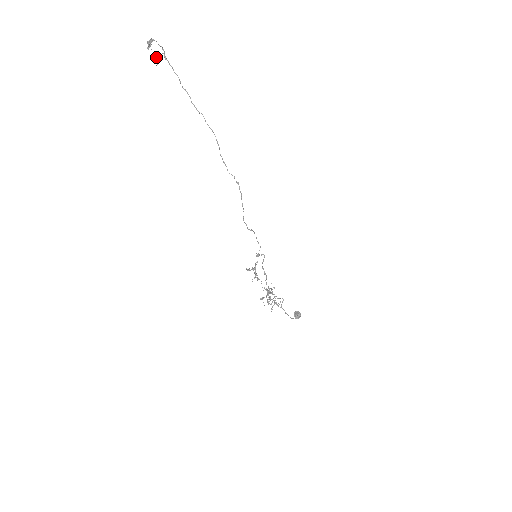
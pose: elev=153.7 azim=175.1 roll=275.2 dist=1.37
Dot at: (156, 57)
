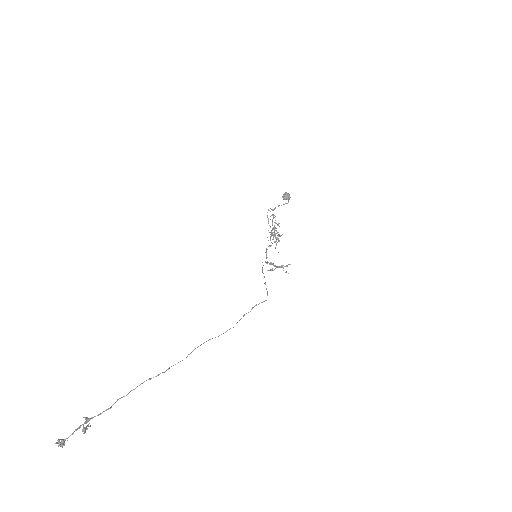
Dot at: (84, 432)
